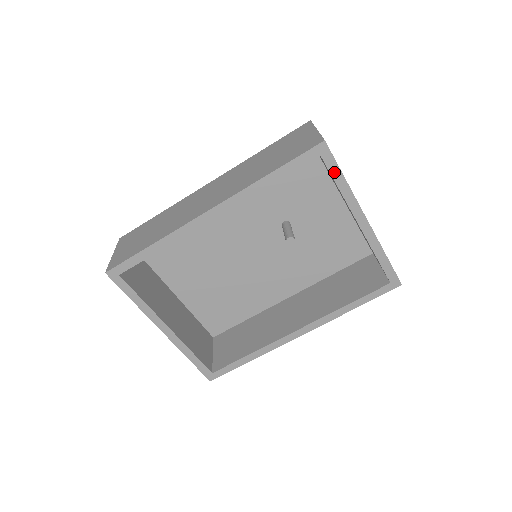
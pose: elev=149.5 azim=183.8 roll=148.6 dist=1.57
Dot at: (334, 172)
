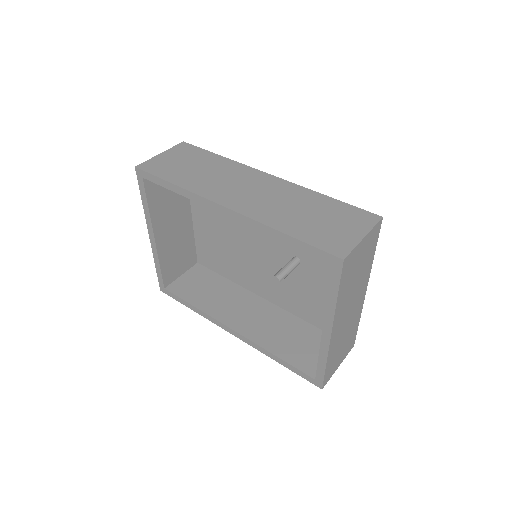
Dot at: (333, 284)
